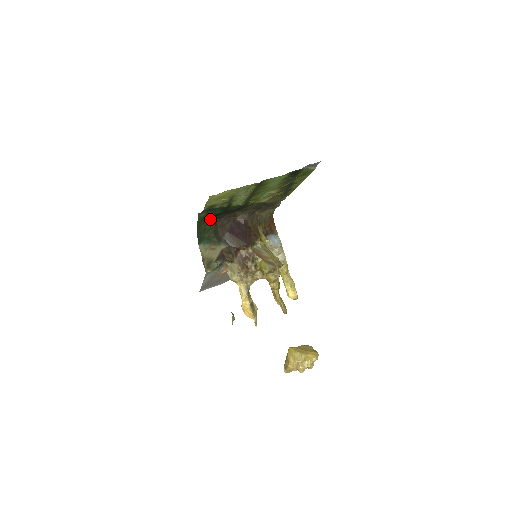
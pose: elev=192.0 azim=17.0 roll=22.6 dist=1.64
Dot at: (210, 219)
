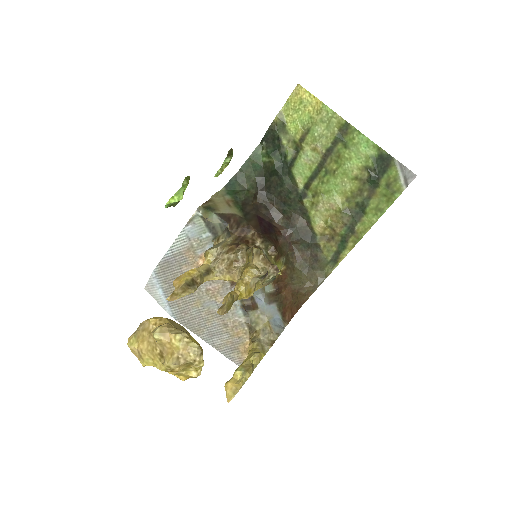
Dot at: (257, 182)
